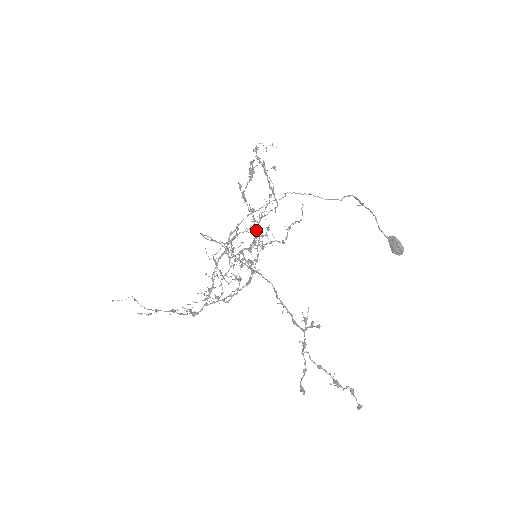
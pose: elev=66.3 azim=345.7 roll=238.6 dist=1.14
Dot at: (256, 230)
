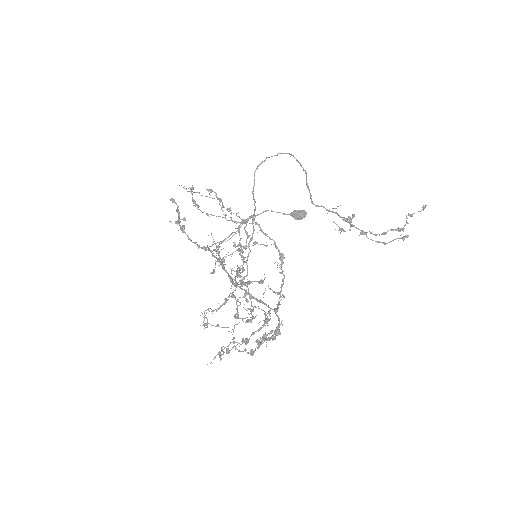
Dot at: (246, 220)
